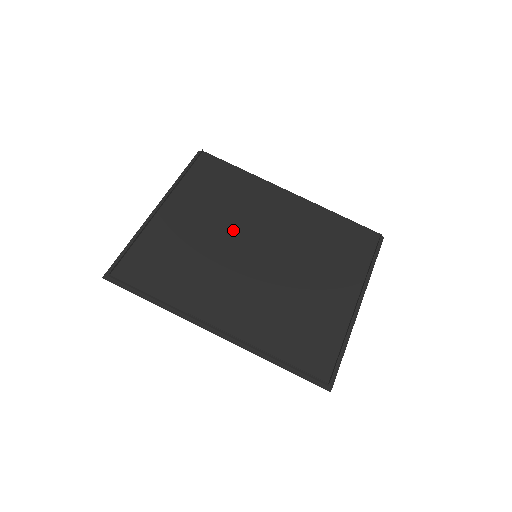
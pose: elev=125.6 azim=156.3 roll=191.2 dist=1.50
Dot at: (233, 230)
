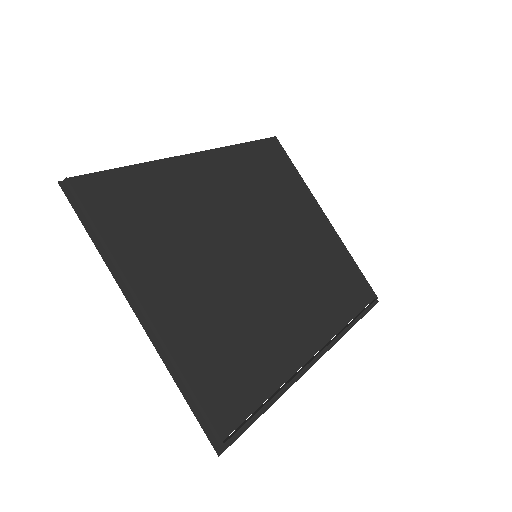
Dot at: (218, 251)
